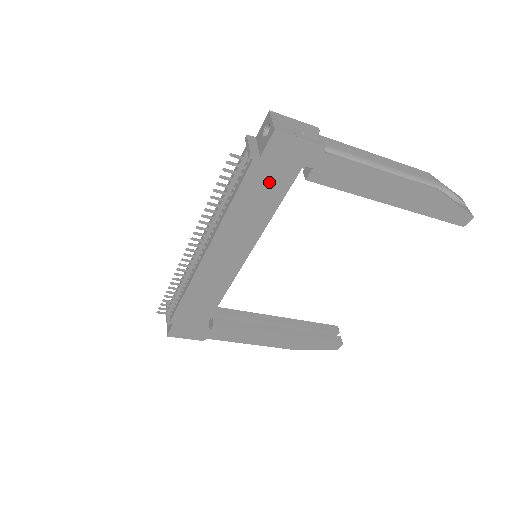
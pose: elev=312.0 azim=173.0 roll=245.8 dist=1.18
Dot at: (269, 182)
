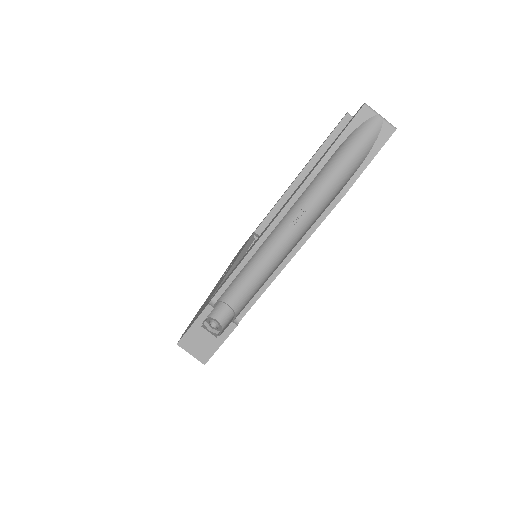
Dot at: occluded
